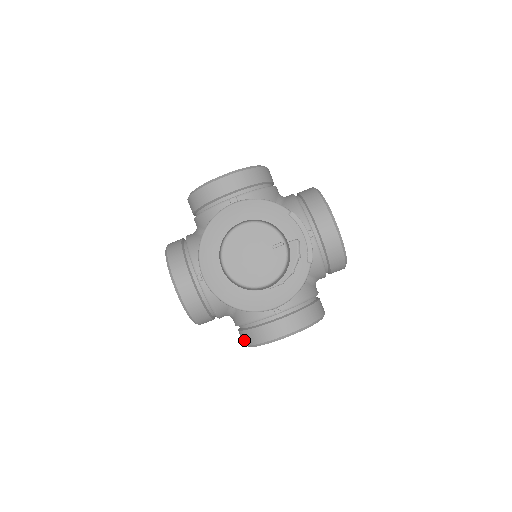
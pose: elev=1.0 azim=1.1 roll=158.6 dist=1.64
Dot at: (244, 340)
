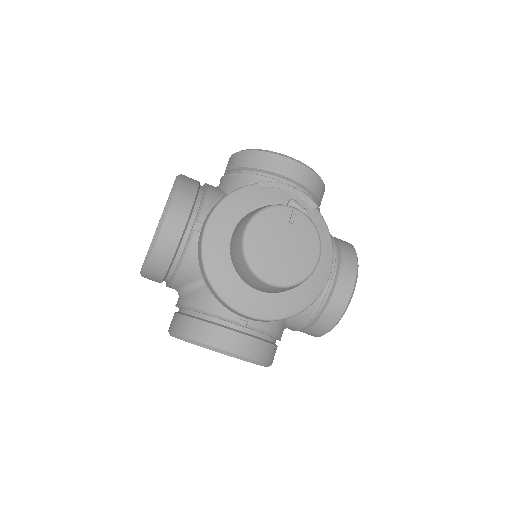
Dot at: (320, 332)
